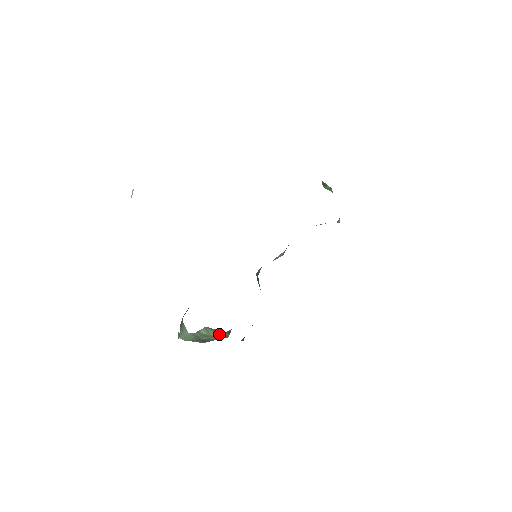
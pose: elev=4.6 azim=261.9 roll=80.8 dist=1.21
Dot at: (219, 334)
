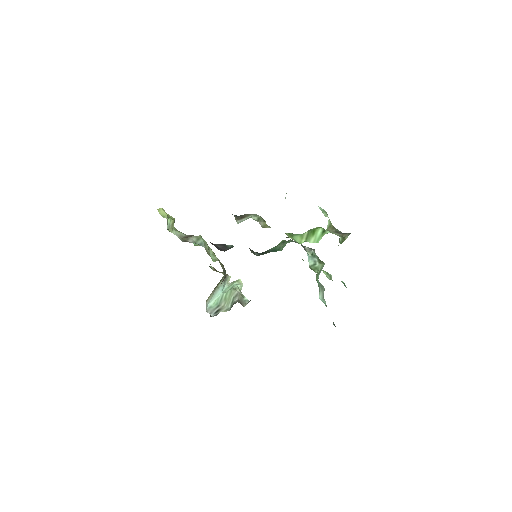
Dot at: (232, 301)
